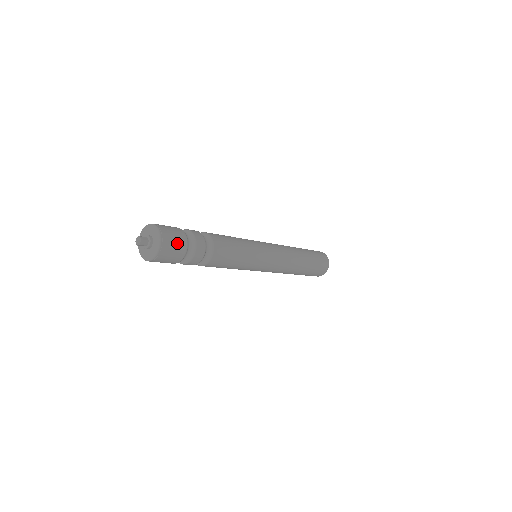
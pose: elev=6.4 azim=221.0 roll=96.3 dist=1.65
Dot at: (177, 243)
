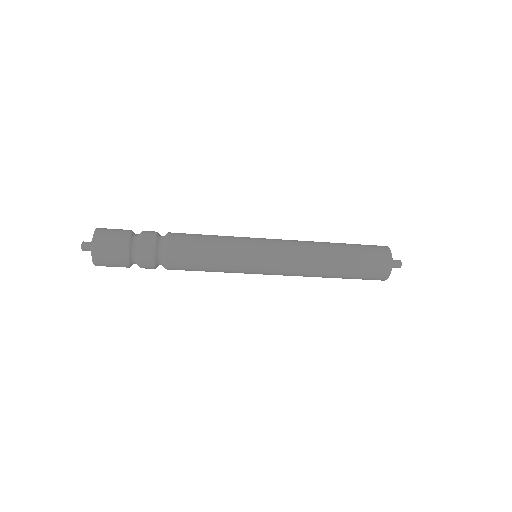
Dot at: (114, 241)
